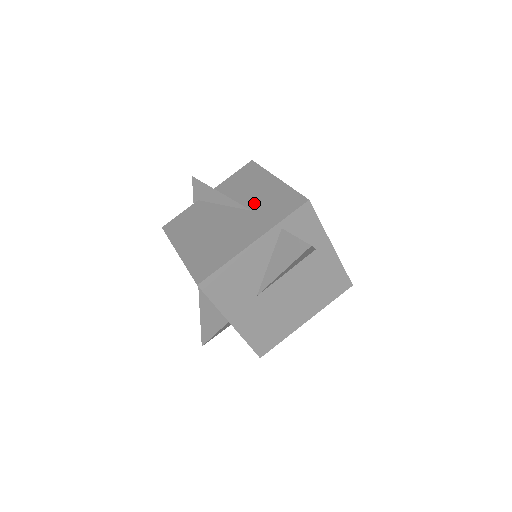
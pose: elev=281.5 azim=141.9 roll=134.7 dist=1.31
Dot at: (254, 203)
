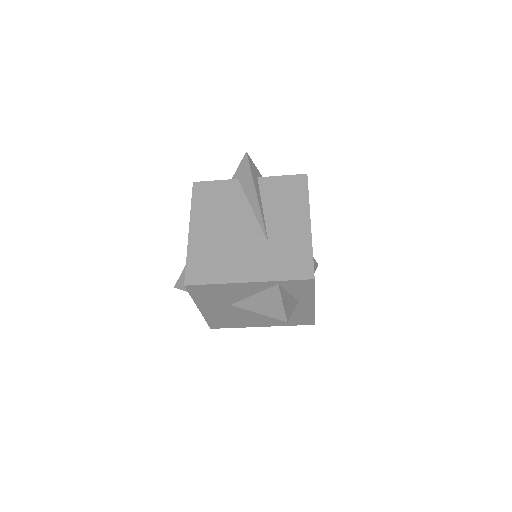
Dot at: (275, 235)
